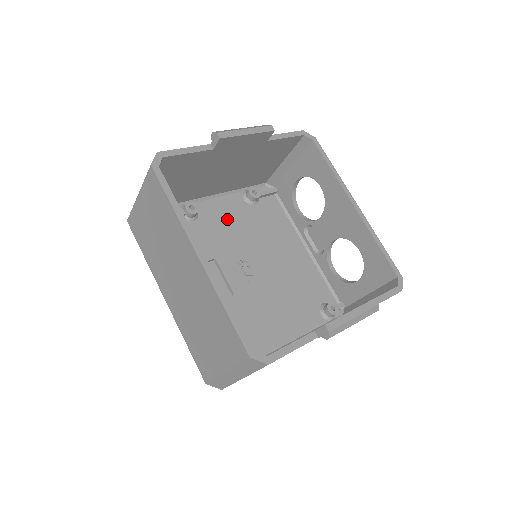
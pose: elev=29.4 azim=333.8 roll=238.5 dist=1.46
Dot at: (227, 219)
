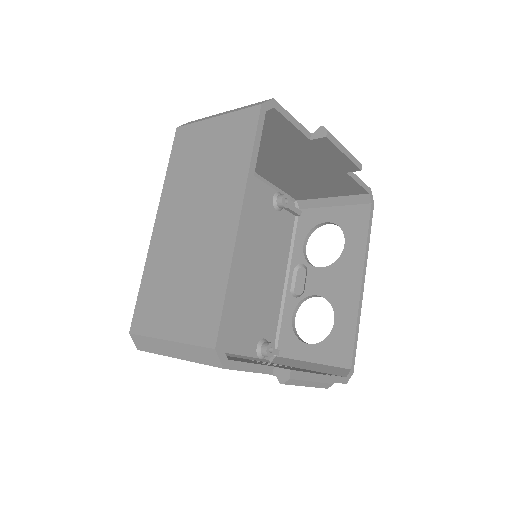
Dot at: (250, 202)
